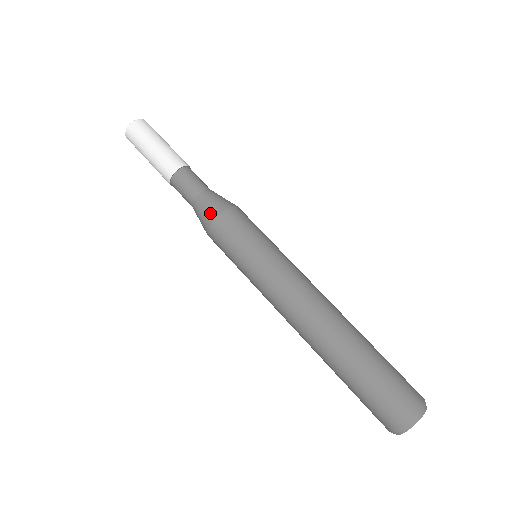
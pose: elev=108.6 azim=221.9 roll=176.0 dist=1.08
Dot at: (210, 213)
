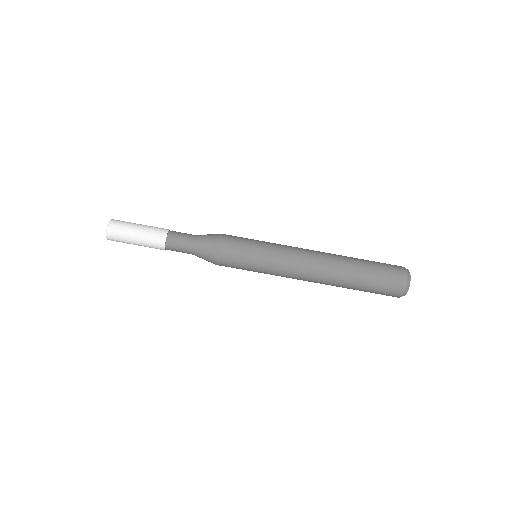
Dot at: occluded
